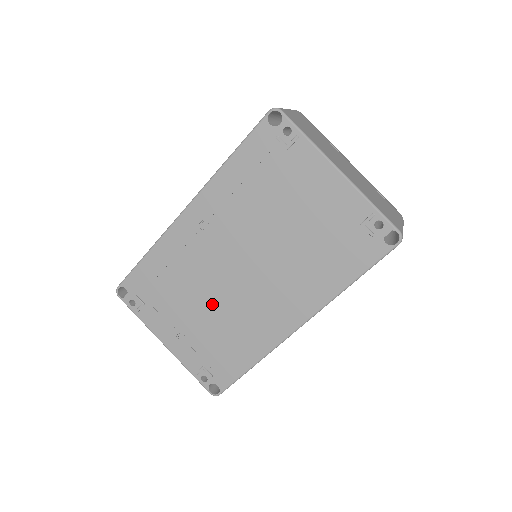
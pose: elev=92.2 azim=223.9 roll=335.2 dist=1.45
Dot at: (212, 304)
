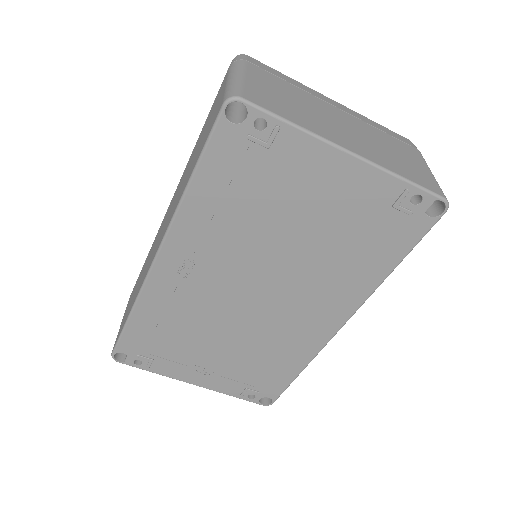
Dot at: (233, 336)
